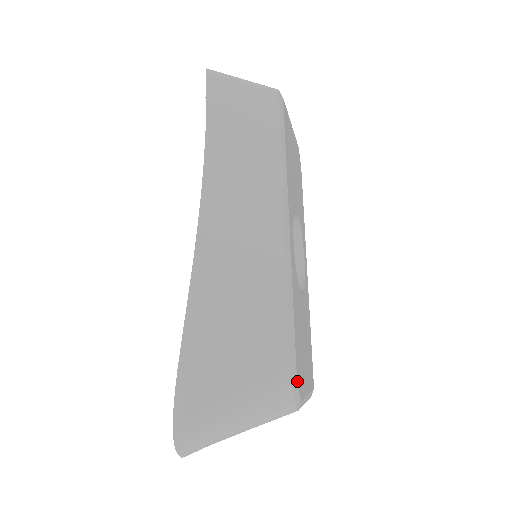
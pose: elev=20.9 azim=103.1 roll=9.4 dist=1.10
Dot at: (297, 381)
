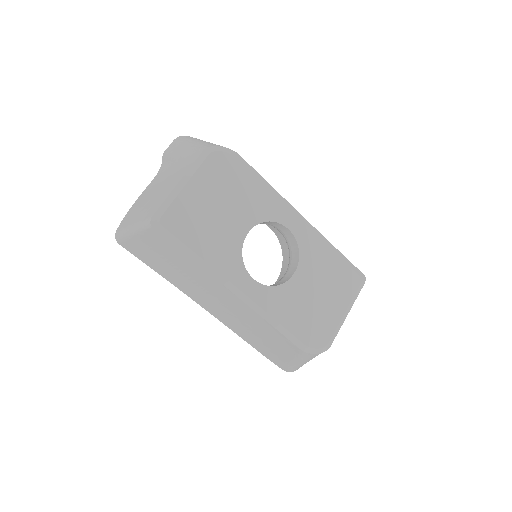
Dot at: (312, 348)
